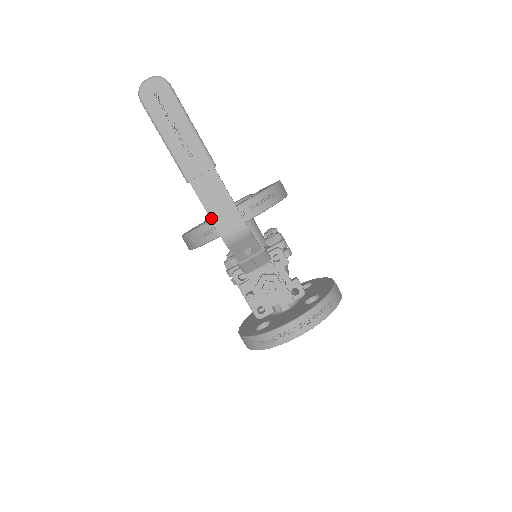
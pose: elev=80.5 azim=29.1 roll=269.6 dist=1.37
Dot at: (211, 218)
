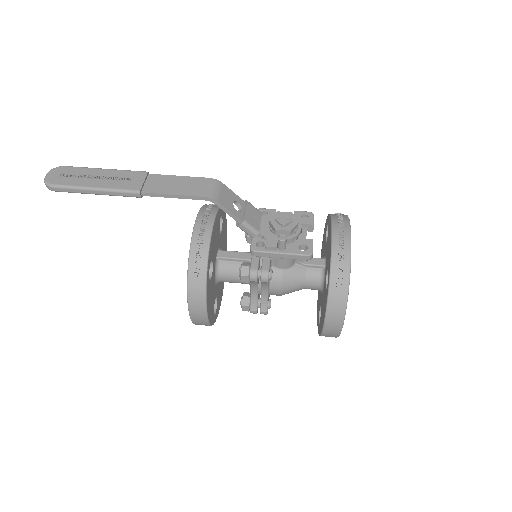
Dot at: (183, 195)
